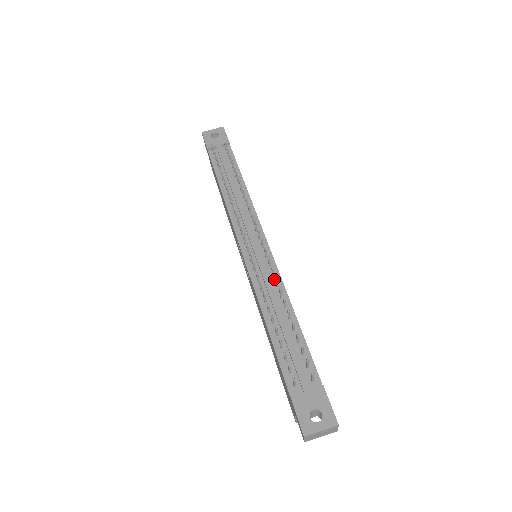
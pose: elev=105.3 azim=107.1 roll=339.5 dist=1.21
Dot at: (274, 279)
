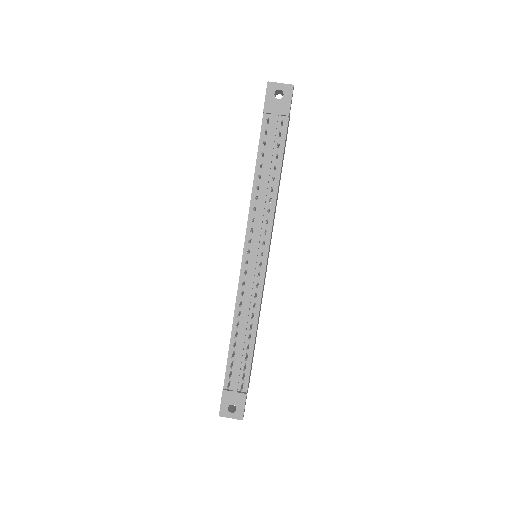
Dot at: (255, 298)
